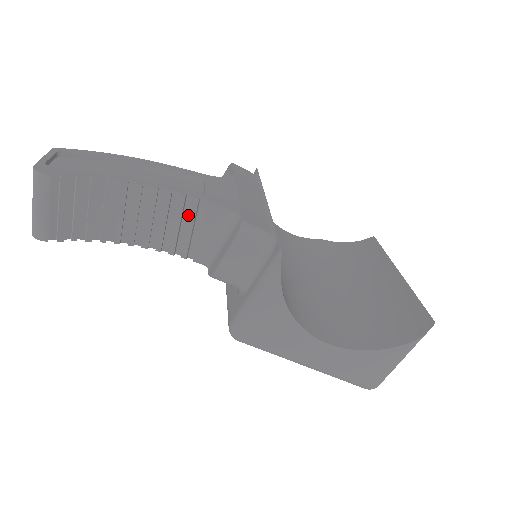
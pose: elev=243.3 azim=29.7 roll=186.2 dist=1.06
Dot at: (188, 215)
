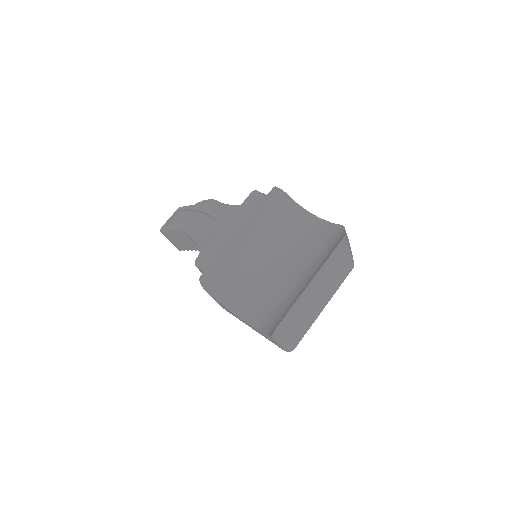
Dot at: occluded
